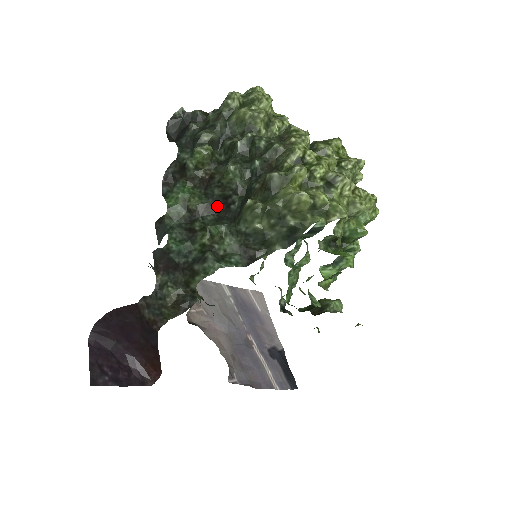
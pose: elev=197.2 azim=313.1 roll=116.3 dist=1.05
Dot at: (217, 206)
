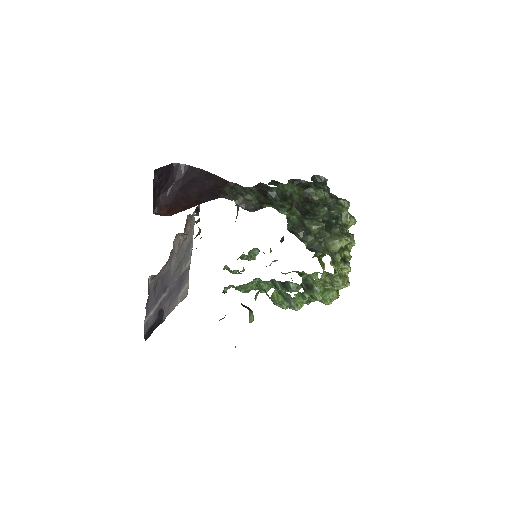
Dot at: (301, 209)
